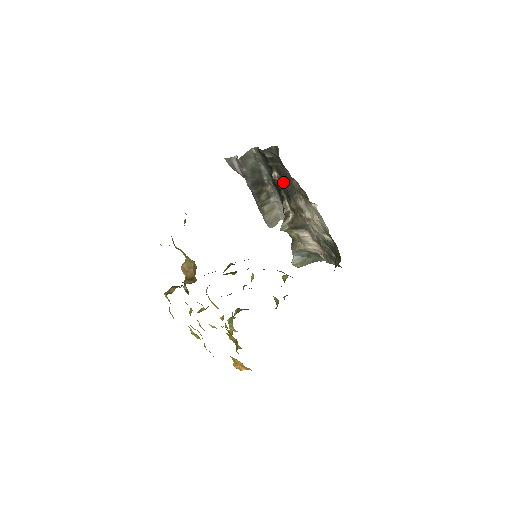
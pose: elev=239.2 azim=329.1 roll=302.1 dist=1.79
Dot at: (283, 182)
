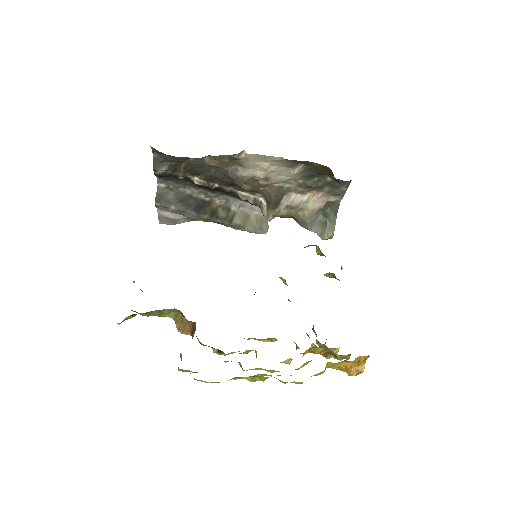
Dot at: (208, 177)
